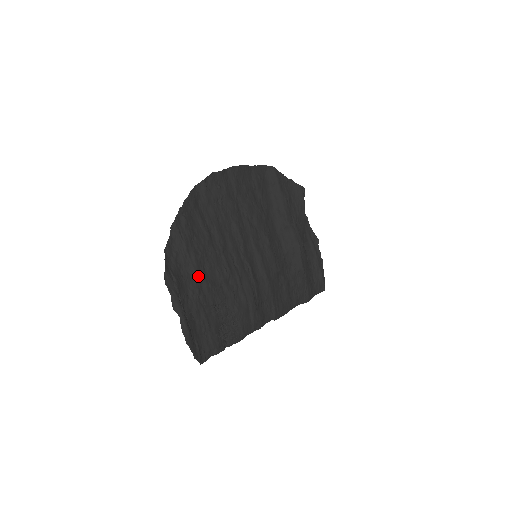
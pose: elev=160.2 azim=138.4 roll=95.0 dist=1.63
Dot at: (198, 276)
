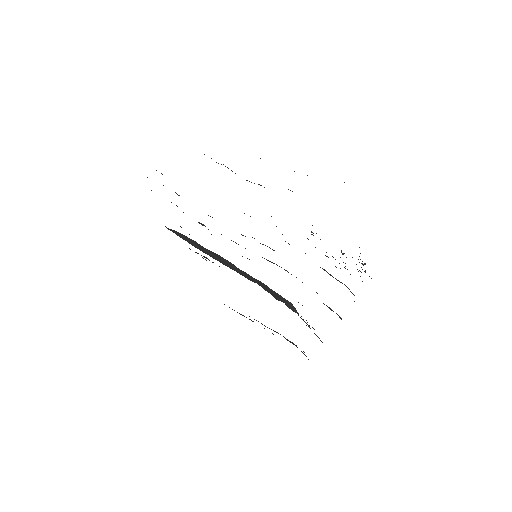
Dot at: occluded
